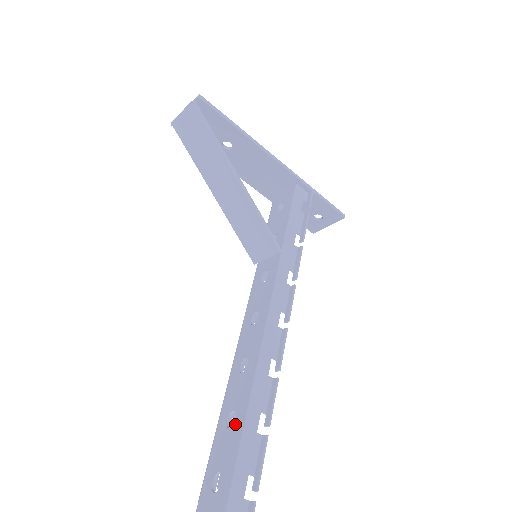
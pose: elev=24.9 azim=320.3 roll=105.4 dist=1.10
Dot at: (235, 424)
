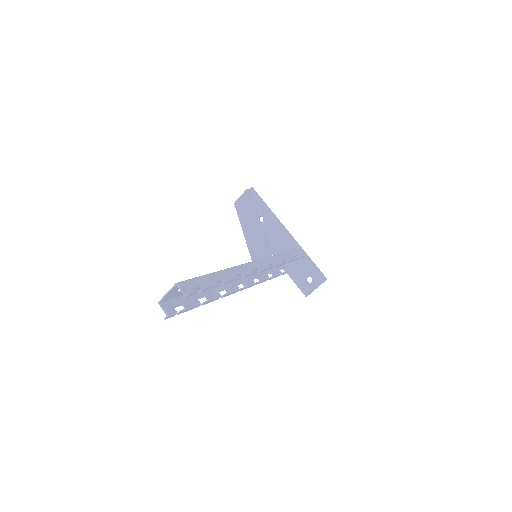
Dot at: occluded
